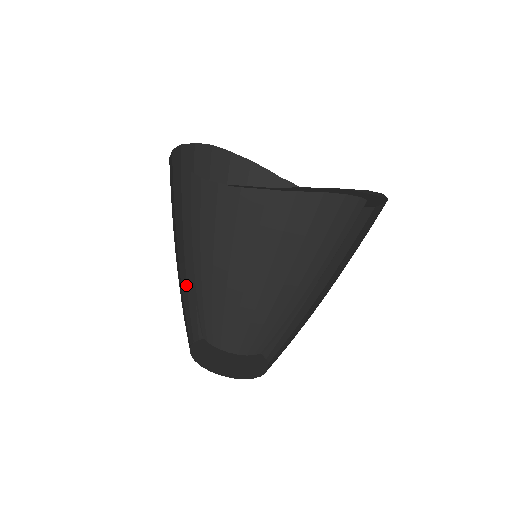
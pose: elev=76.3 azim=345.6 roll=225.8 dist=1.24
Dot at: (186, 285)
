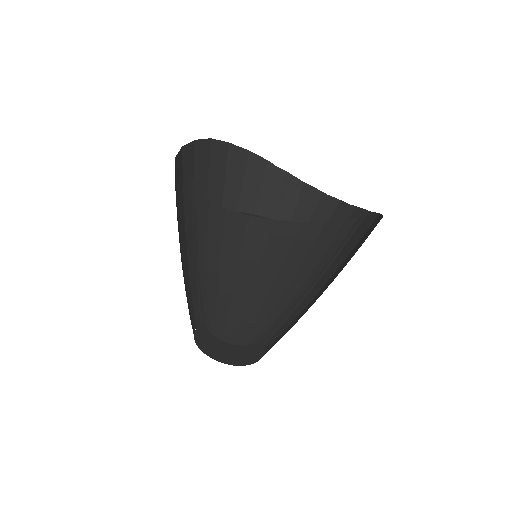
Dot at: (189, 278)
